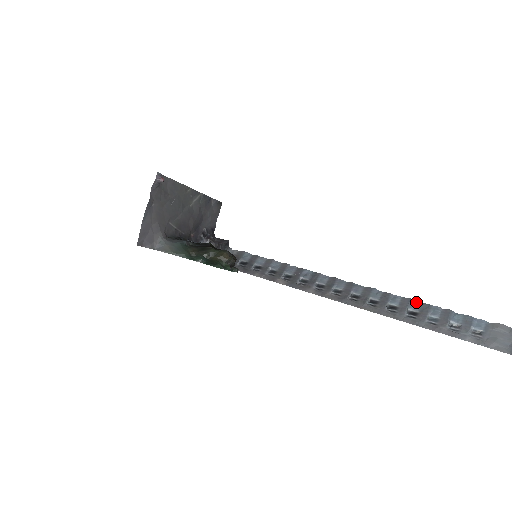
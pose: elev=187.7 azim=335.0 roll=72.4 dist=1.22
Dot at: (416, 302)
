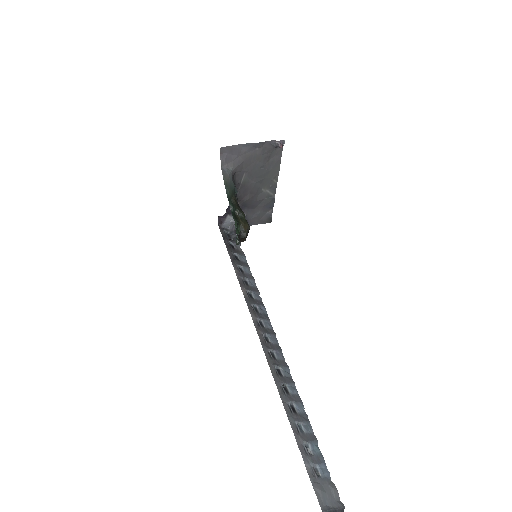
Dot at: (303, 408)
